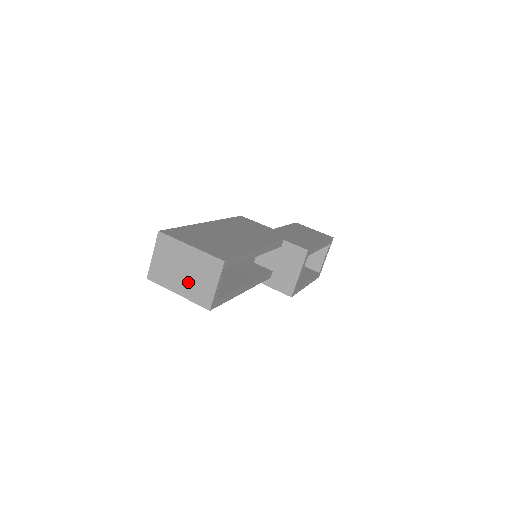
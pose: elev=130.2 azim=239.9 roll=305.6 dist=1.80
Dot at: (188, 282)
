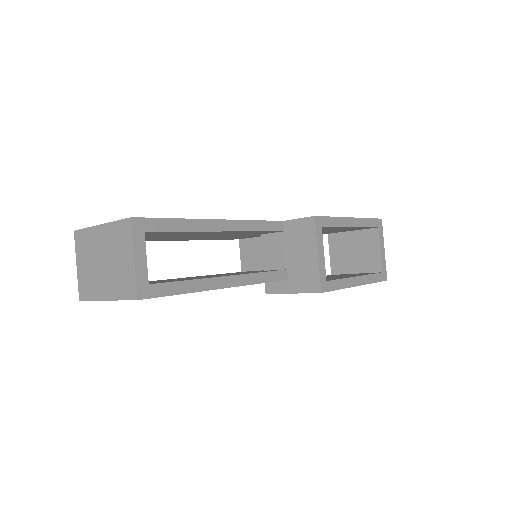
Dot at: (110, 275)
